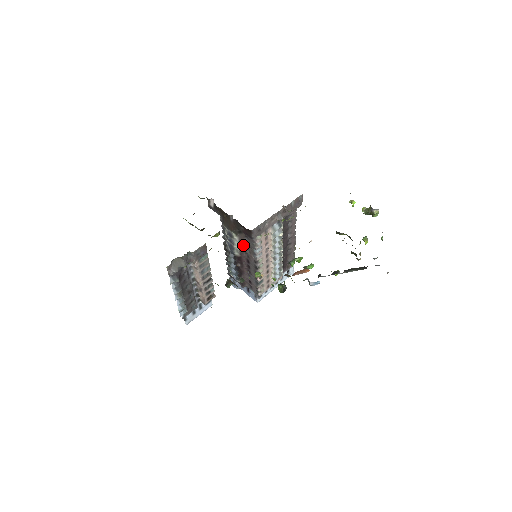
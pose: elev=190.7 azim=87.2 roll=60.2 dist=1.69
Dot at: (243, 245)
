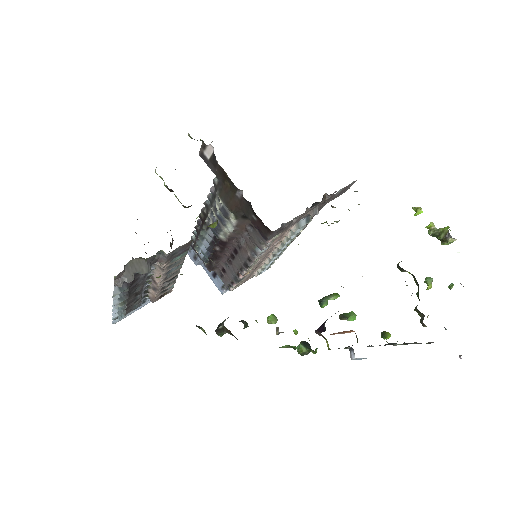
Dot at: (239, 231)
